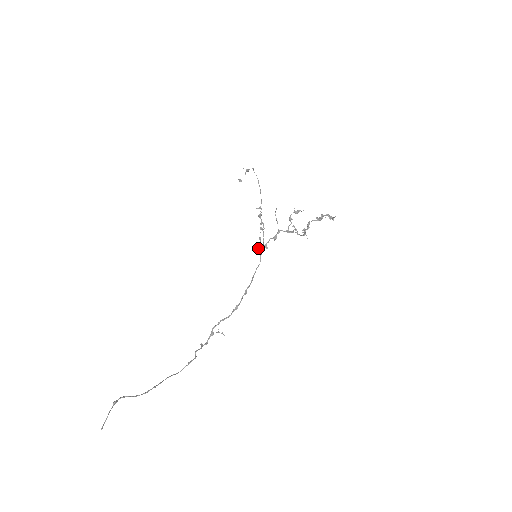
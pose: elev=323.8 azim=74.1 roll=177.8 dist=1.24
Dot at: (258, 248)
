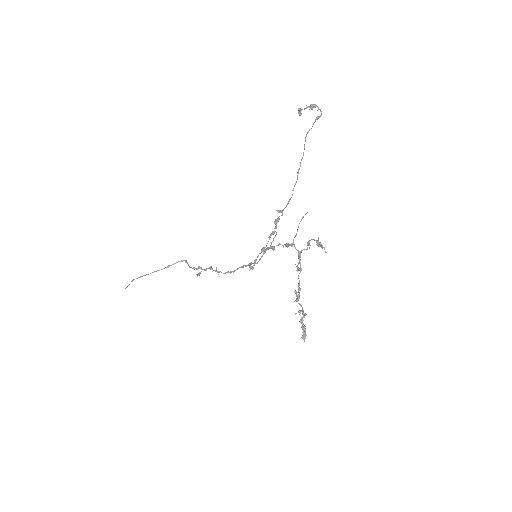
Dot at: occluded
